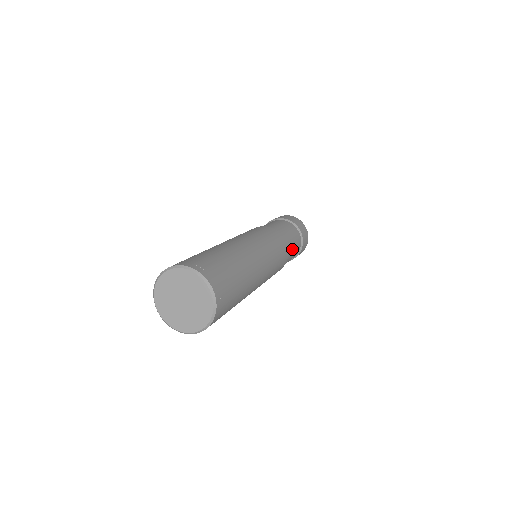
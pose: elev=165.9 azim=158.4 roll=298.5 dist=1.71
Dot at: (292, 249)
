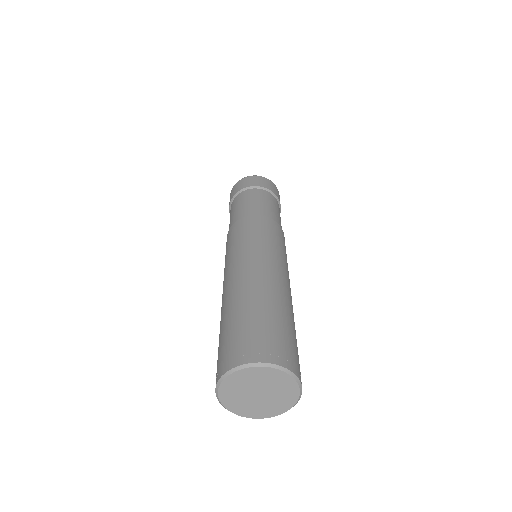
Dot at: occluded
